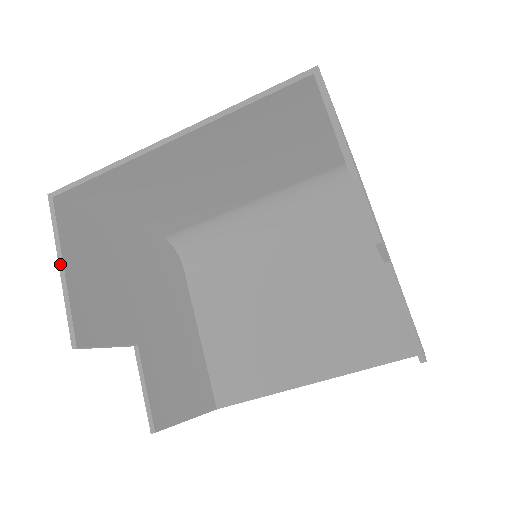
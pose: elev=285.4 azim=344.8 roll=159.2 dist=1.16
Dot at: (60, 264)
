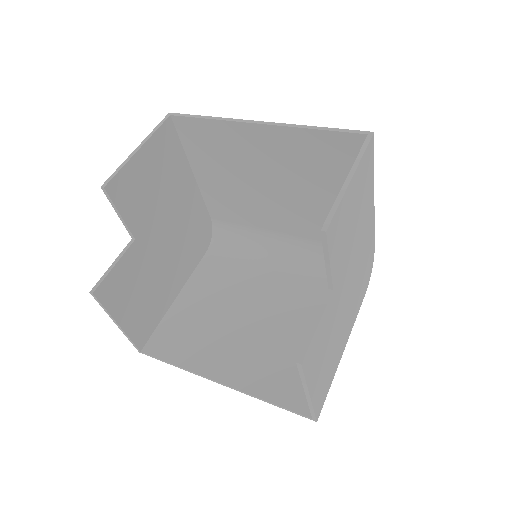
Dot at: (140, 145)
